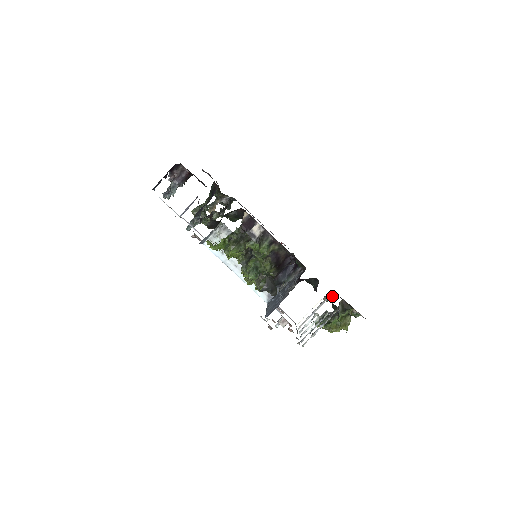
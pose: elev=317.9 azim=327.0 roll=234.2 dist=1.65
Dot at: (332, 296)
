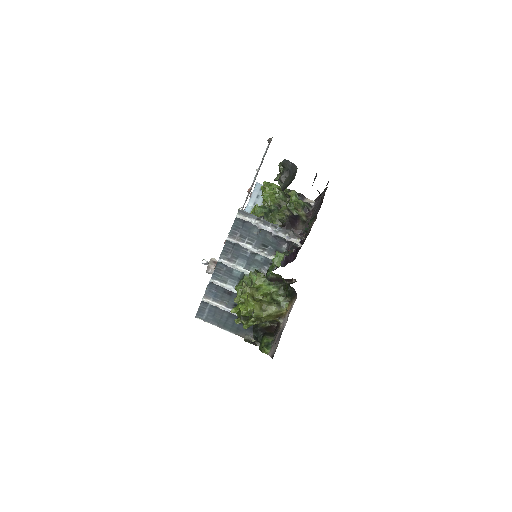
Dot at: (256, 344)
